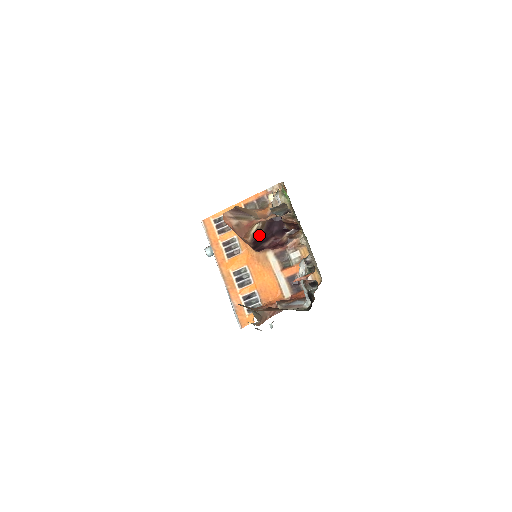
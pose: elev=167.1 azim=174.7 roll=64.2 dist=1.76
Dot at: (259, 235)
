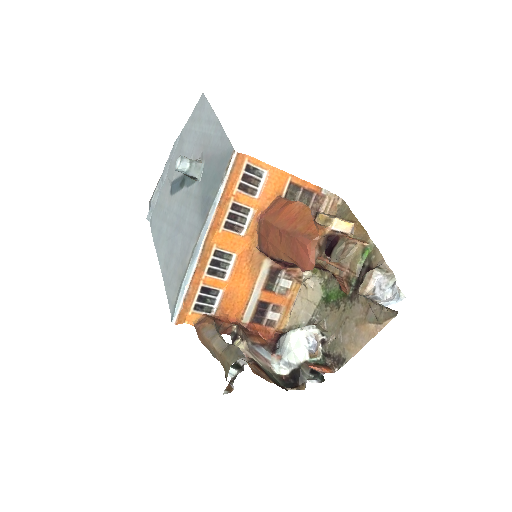
Dot at: occluded
